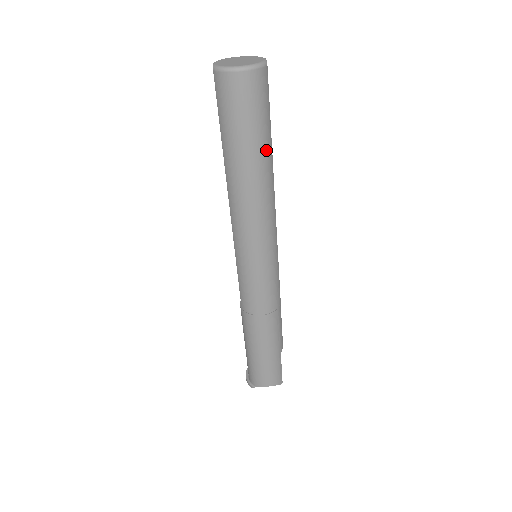
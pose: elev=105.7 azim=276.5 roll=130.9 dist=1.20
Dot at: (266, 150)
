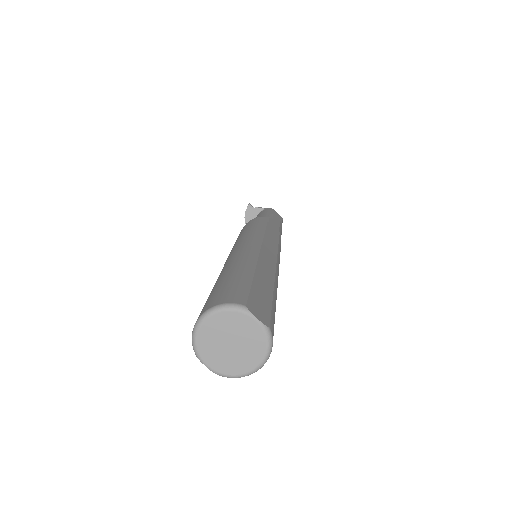
Dot at: occluded
